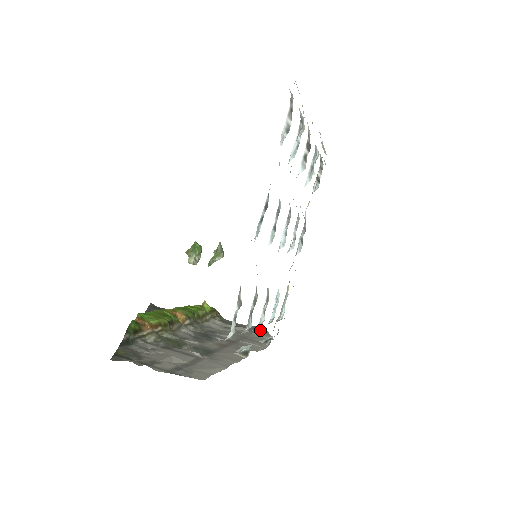
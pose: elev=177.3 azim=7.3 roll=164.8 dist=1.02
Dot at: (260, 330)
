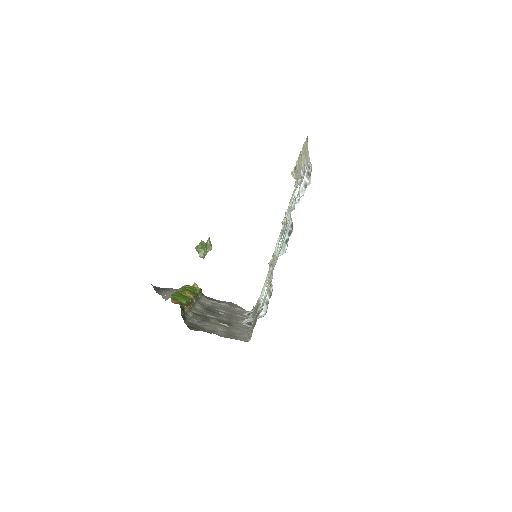
Dot at: (234, 305)
